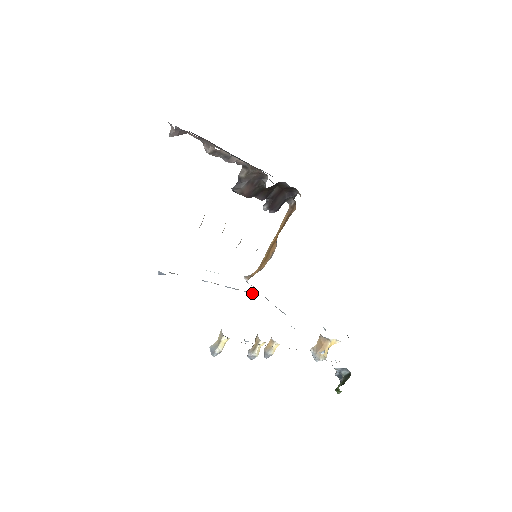
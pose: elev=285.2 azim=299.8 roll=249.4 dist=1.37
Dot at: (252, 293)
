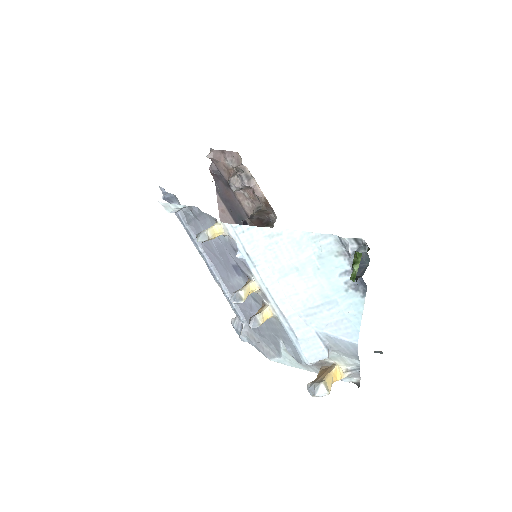
Dot at: (239, 318)
